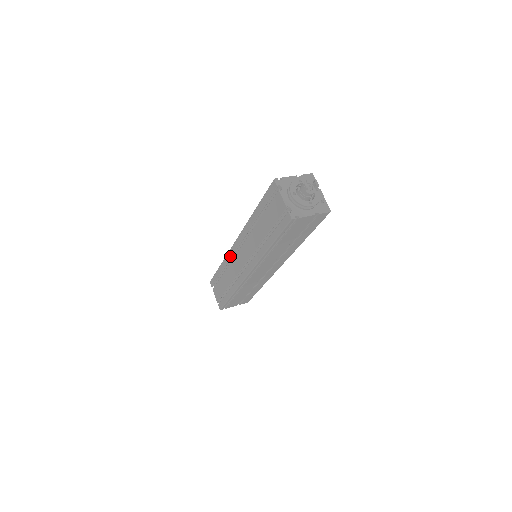
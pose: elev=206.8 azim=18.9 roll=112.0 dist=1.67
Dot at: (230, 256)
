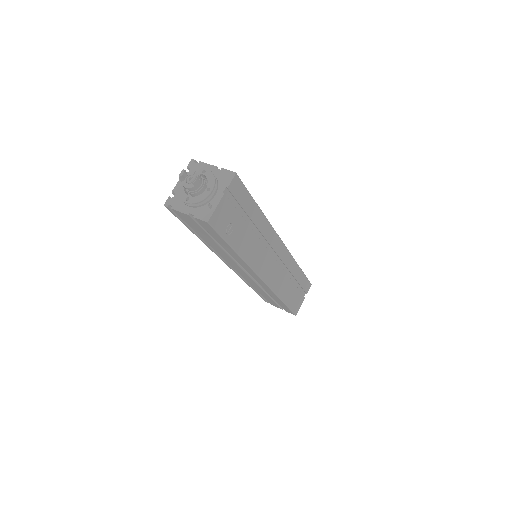
Dot at: occluded
